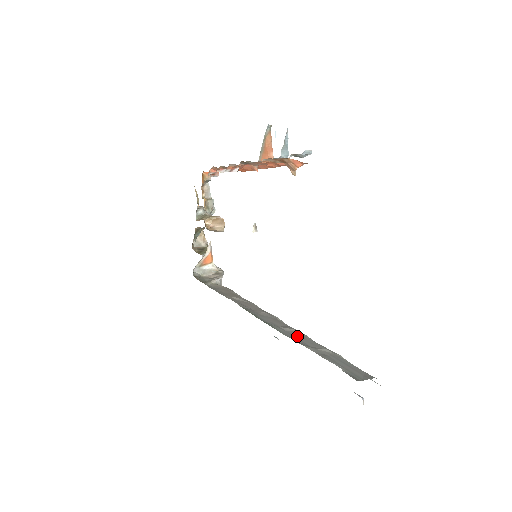
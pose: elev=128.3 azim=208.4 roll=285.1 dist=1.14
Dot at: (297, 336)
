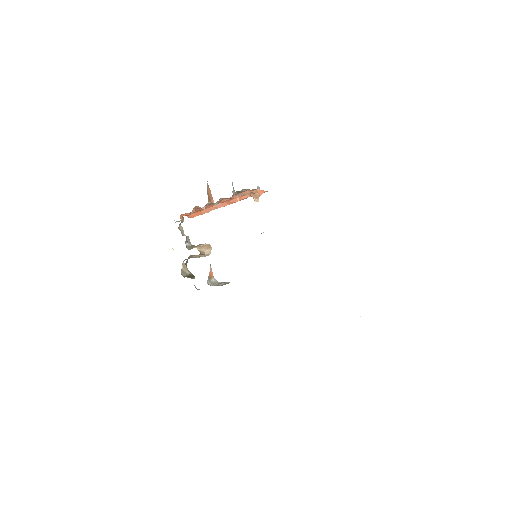
Dot at: occluded
